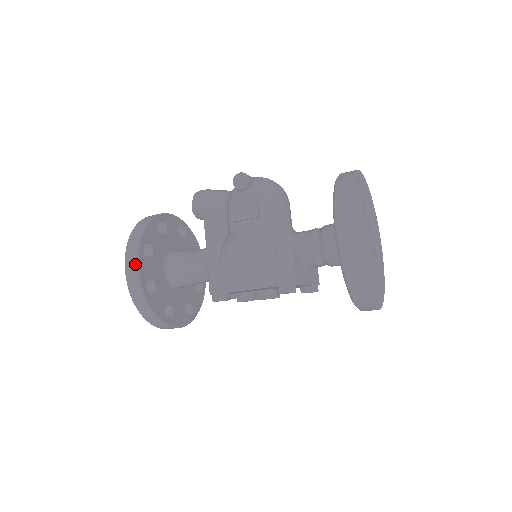
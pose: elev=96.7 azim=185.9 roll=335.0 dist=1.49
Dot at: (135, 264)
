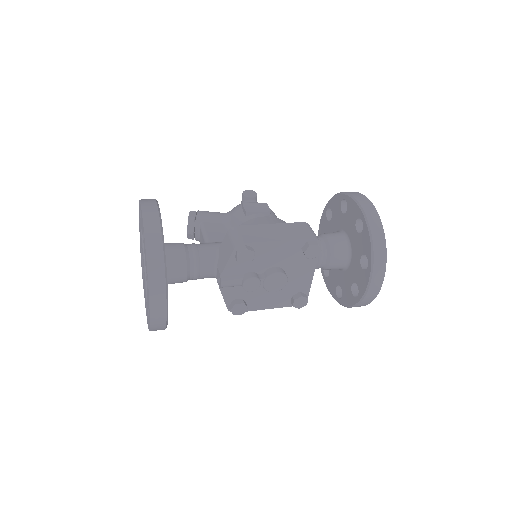
Dot at: (156, 206)
